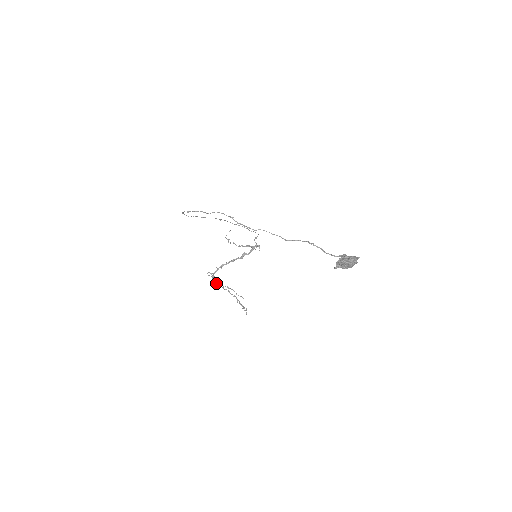
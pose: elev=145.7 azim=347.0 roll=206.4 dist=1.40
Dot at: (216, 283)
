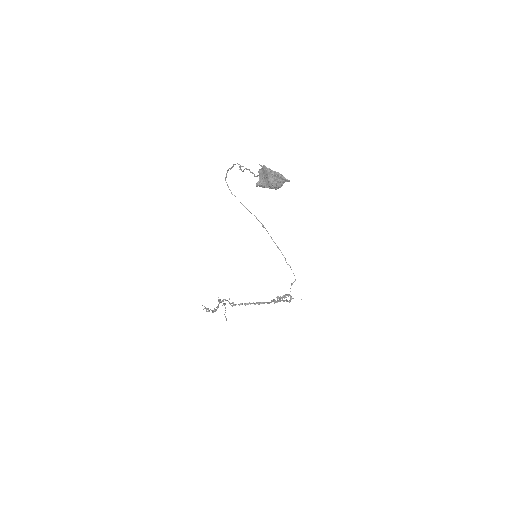
Dot at: (222, 300)
